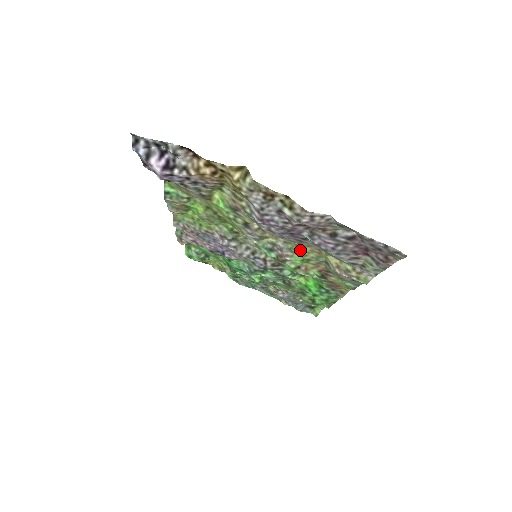
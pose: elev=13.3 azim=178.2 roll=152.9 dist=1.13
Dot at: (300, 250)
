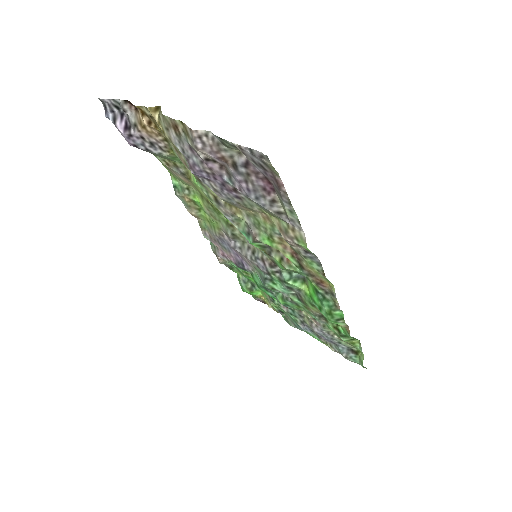
Dot at: (260, 222)
